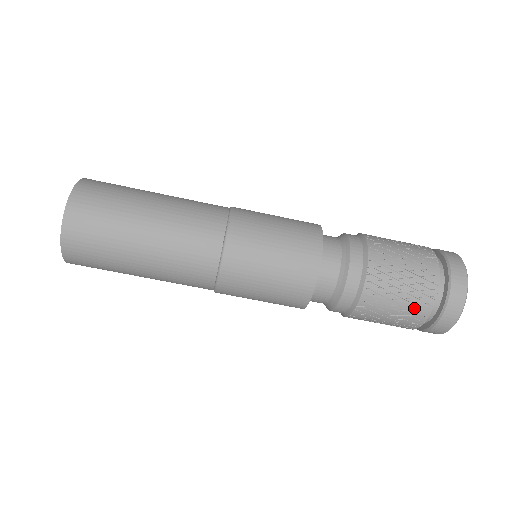
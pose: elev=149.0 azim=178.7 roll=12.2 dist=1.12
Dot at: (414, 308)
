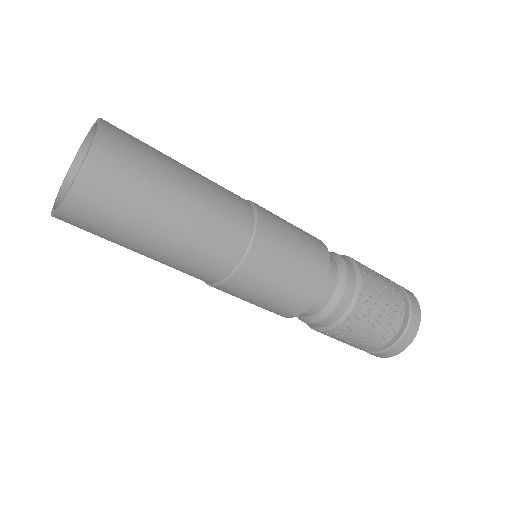
Dot at: (392, 315)
